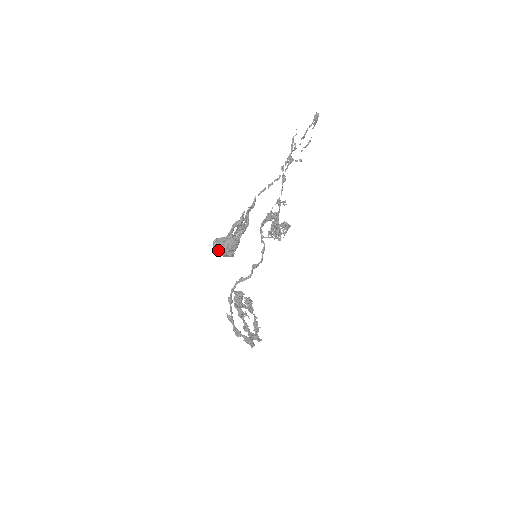
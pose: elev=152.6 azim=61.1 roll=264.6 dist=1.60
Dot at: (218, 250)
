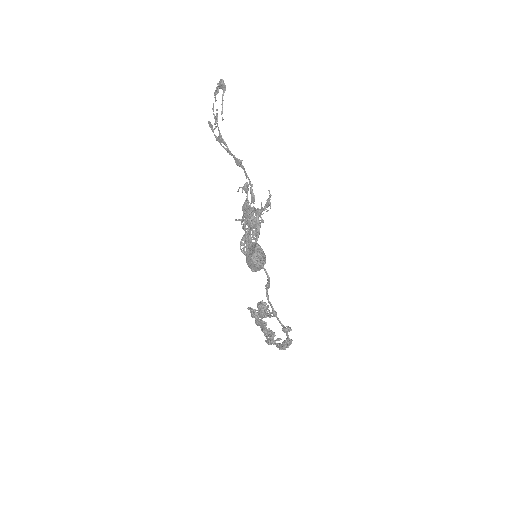
Dot at: (260, 265)
